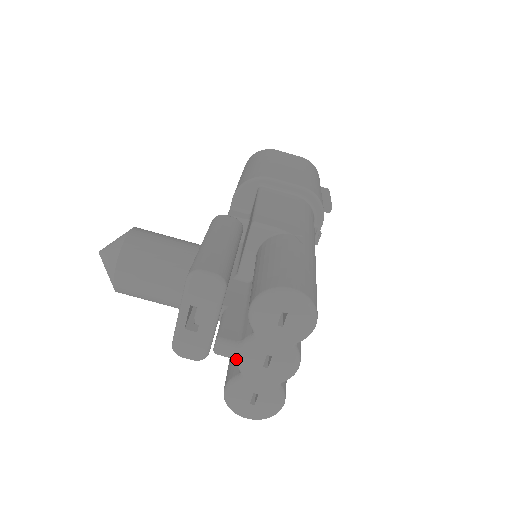
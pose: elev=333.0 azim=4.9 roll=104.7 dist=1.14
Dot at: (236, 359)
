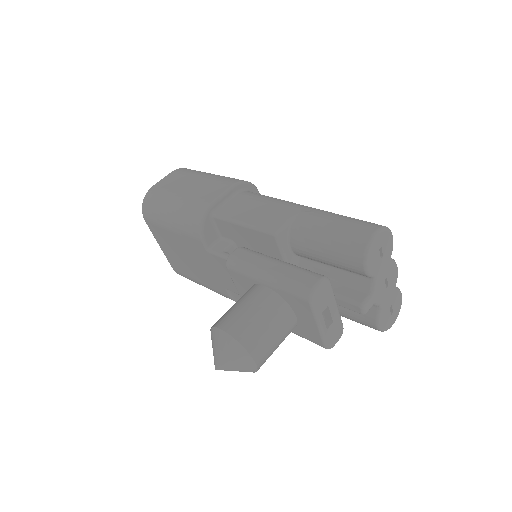
Dot at: (375, 303)
